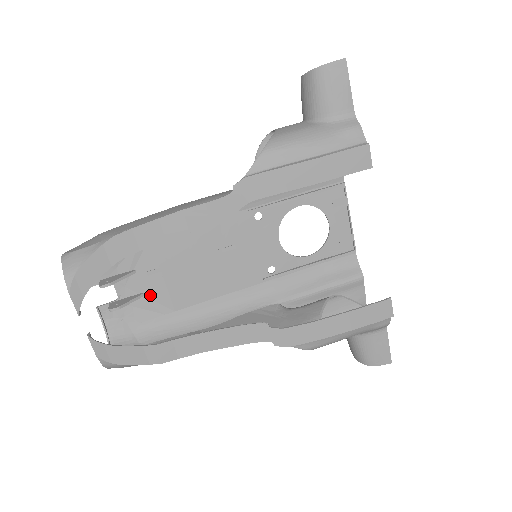
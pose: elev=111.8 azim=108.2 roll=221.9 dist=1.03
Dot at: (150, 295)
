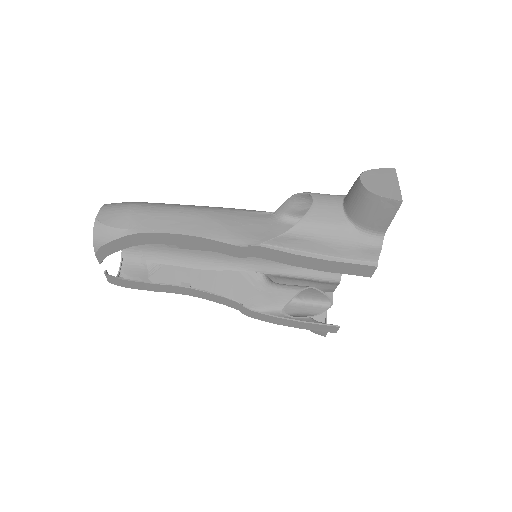
Dot at: occluded
